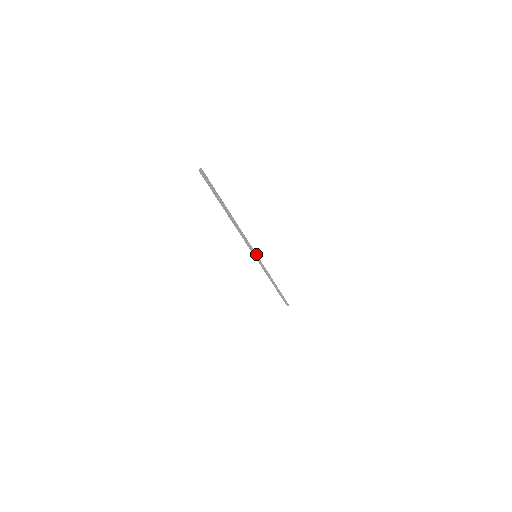
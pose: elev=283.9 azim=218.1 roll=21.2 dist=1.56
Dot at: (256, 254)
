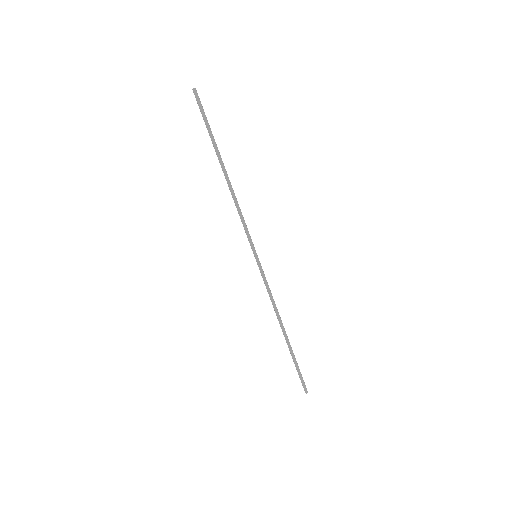
Dot at: occluded
